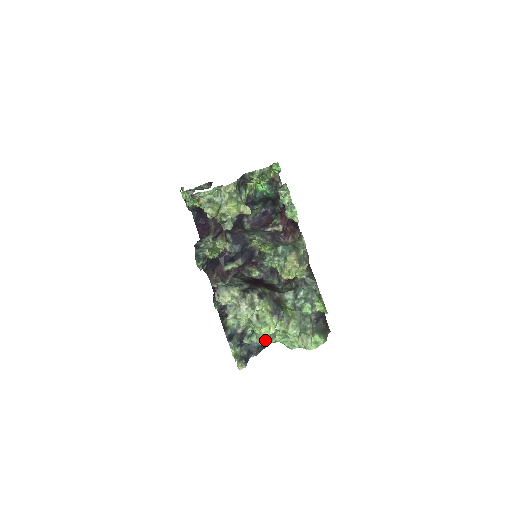
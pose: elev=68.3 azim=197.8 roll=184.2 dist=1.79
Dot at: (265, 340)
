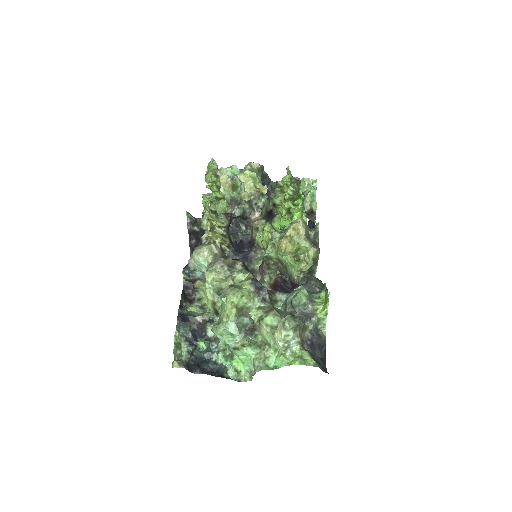
Dot at: (230, 310)
